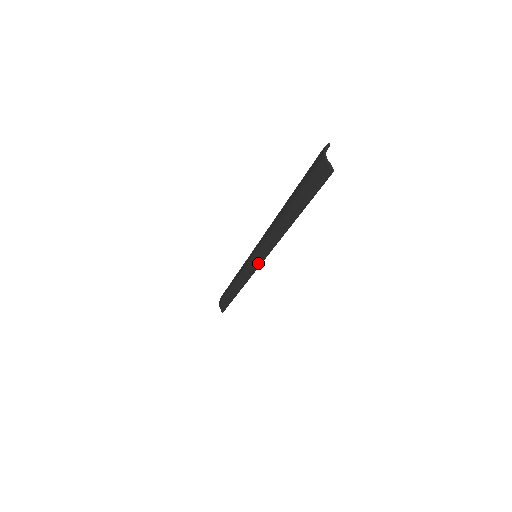
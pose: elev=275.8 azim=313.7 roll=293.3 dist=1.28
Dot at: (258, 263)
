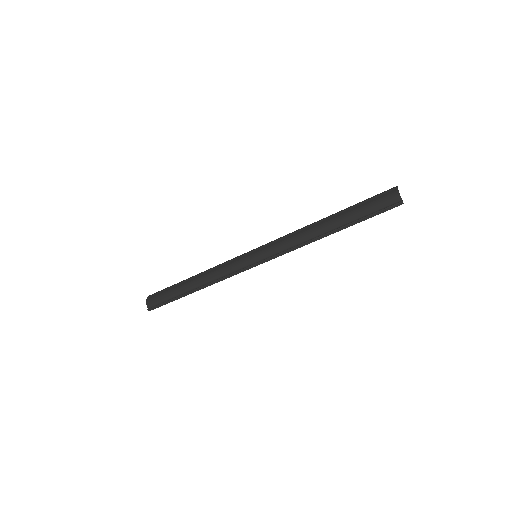
Dot at: (261, 262)
